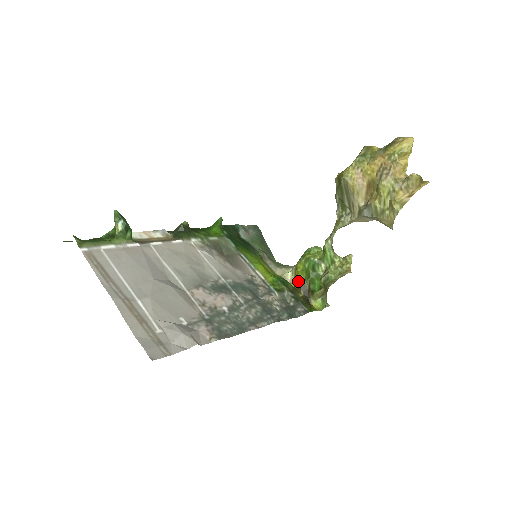
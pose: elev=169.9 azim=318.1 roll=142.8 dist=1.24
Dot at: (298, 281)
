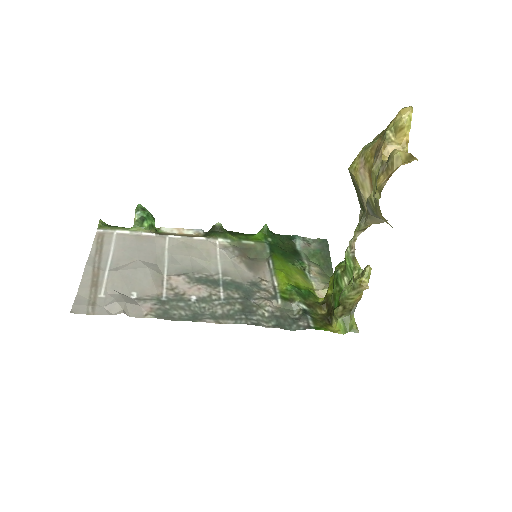
Dot at: (325, 296)
